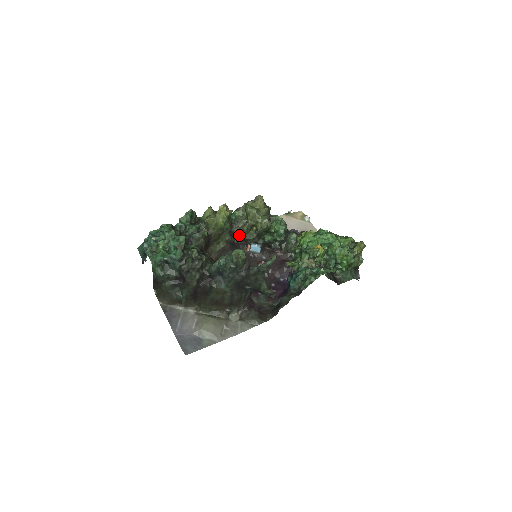
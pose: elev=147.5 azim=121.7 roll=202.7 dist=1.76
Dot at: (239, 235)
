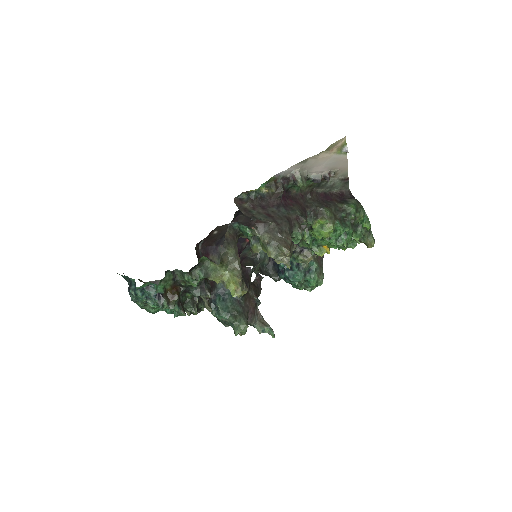
Dot at: occluded
